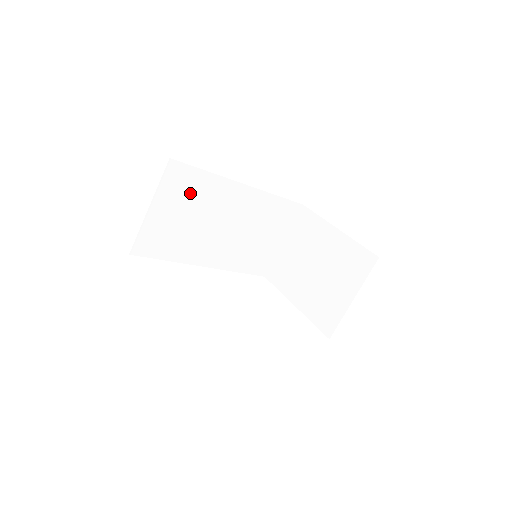
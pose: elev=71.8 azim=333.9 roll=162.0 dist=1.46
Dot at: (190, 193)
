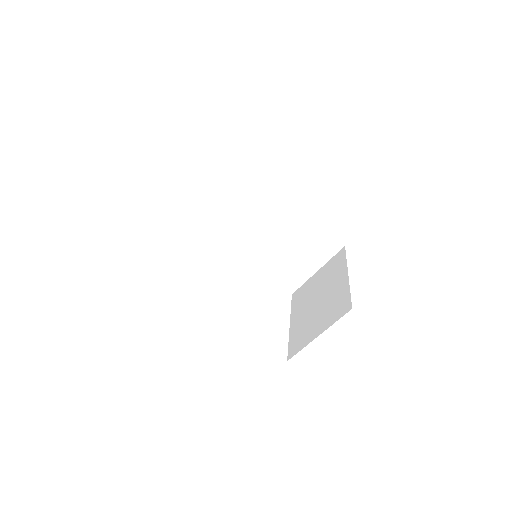
Dot at: (237, 187)
